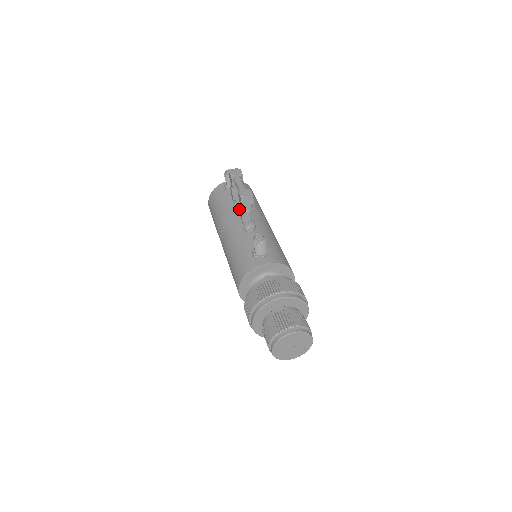
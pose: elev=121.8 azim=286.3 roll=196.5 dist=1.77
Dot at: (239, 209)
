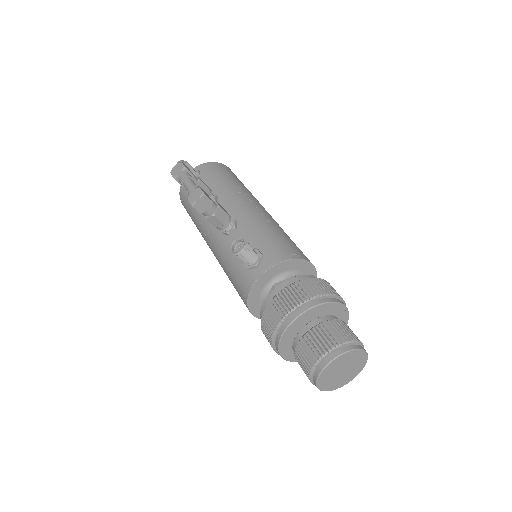
Dot at: occluded
